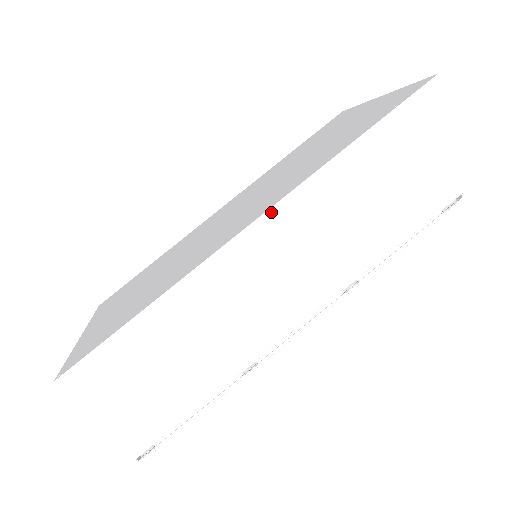
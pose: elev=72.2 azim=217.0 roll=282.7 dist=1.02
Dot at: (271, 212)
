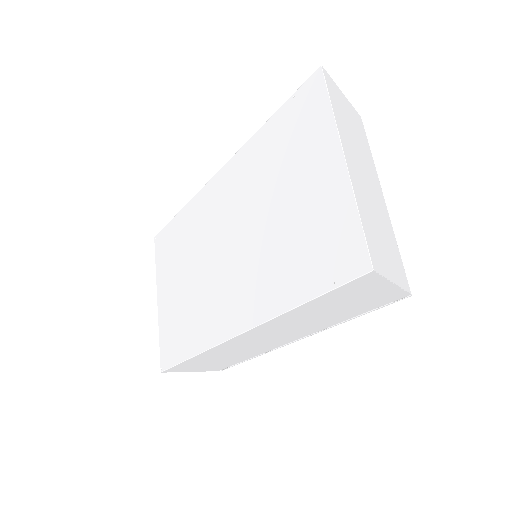
Dot at: (248, 332)
